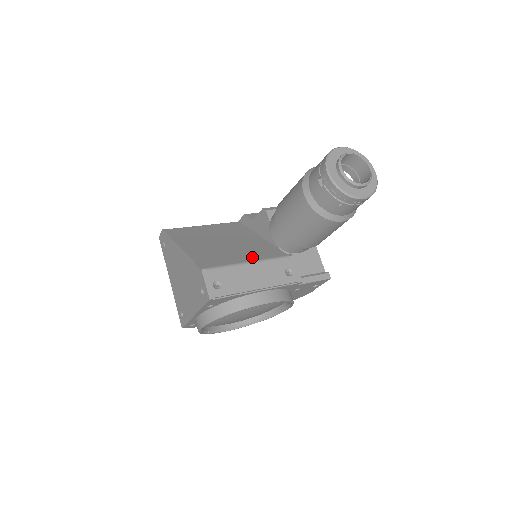
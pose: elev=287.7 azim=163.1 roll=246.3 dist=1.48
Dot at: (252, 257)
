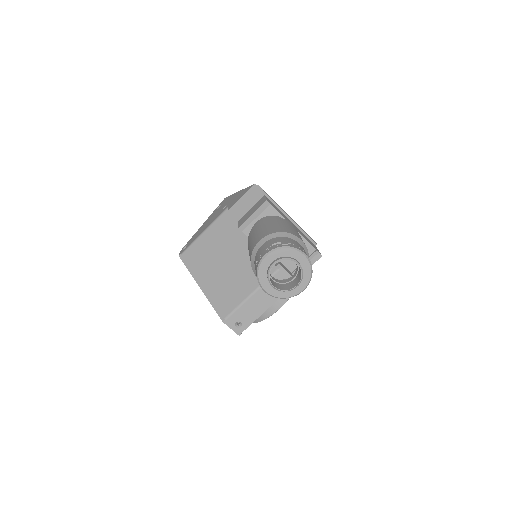
Dot at: (251, 285)
